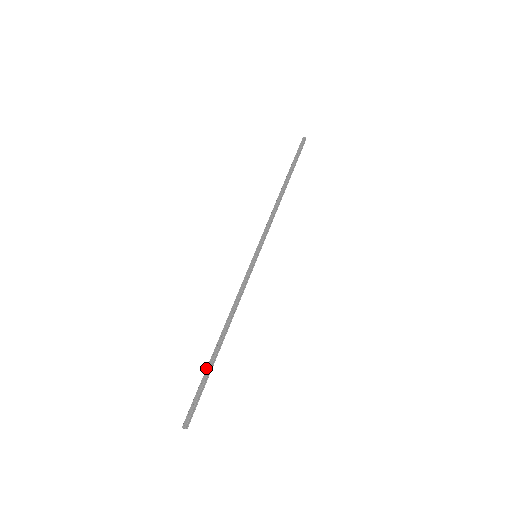
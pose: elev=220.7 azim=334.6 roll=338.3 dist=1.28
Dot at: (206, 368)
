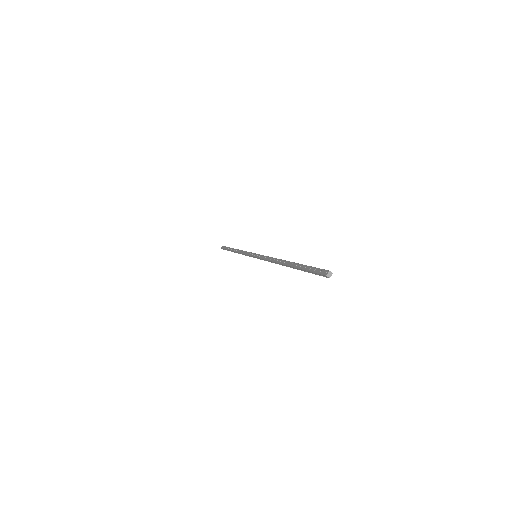
Dot at: (296, 268)
